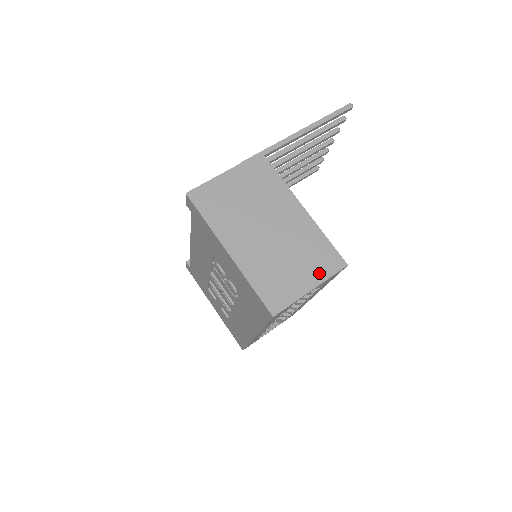
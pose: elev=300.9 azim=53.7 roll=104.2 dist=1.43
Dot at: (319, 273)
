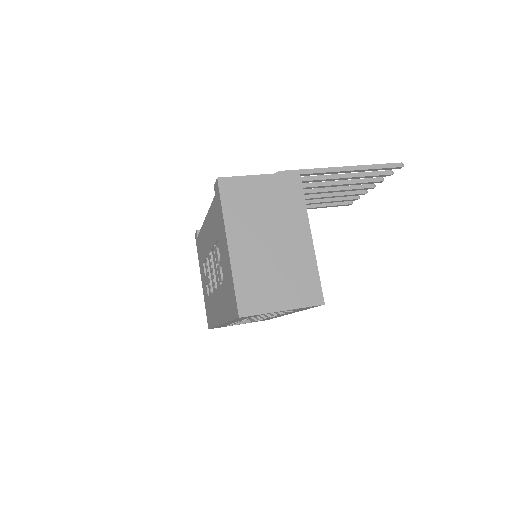
Dot at: (296, 299)
